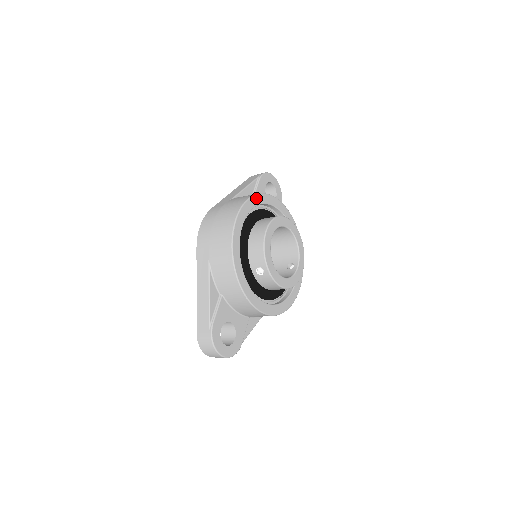
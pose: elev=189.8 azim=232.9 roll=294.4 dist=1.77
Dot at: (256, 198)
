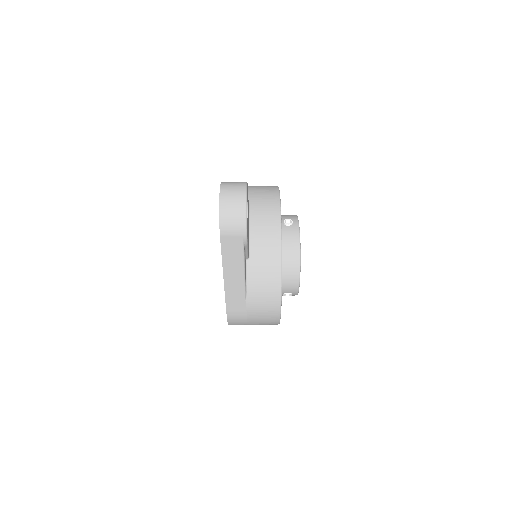
Dot at: occluded
